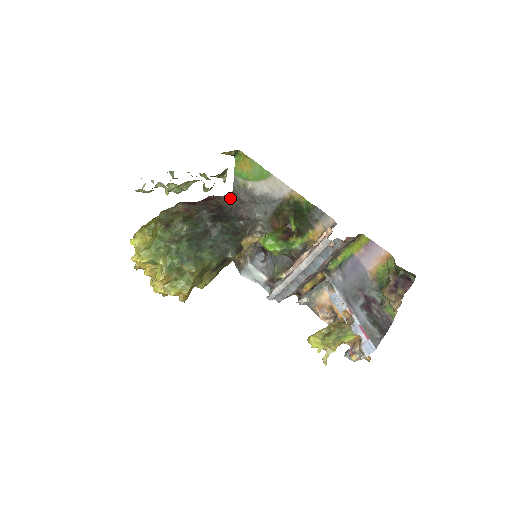
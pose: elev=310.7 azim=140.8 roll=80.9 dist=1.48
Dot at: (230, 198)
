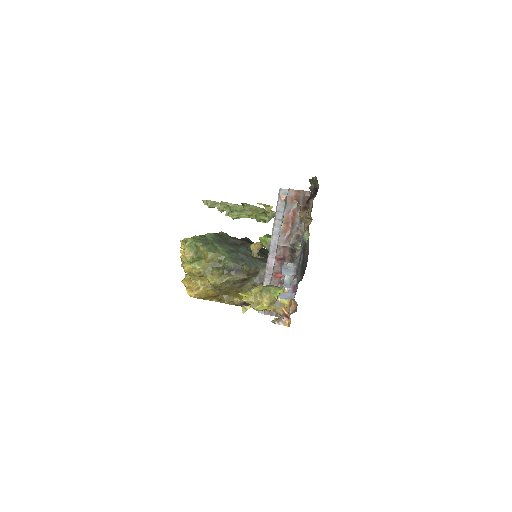
Dot at: occluded
